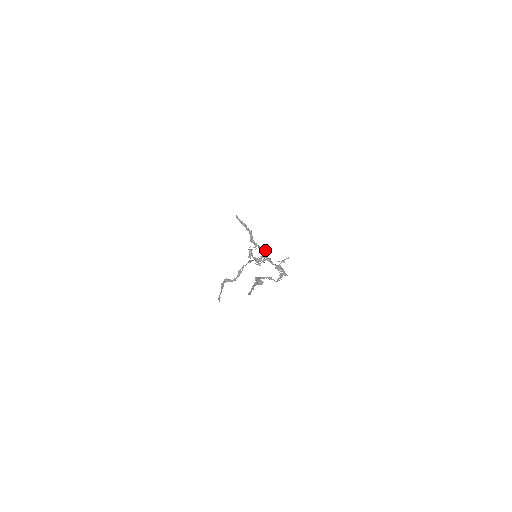
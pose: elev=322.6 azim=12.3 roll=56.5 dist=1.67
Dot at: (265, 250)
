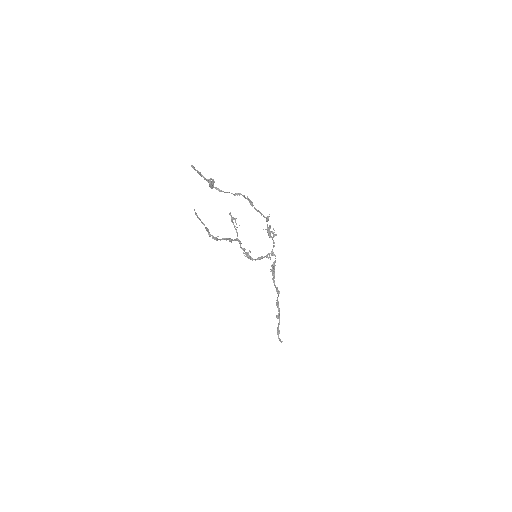
Dot at: occluded
